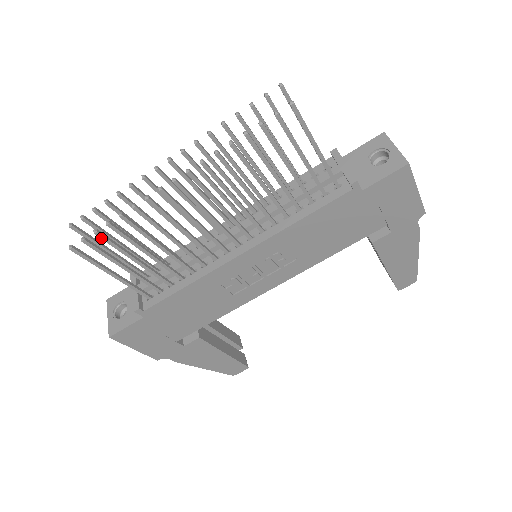
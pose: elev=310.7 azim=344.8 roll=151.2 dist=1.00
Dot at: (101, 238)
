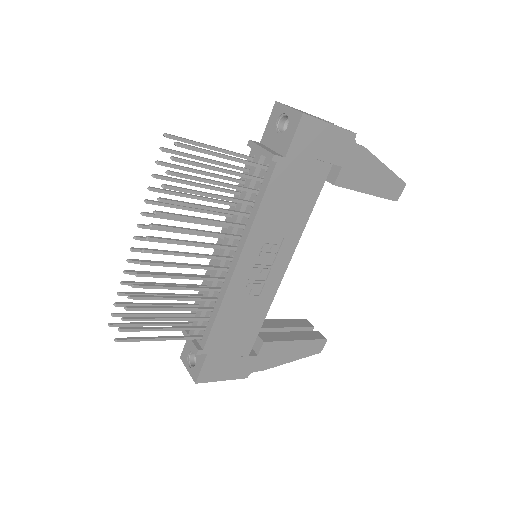
Dot at: occluded
